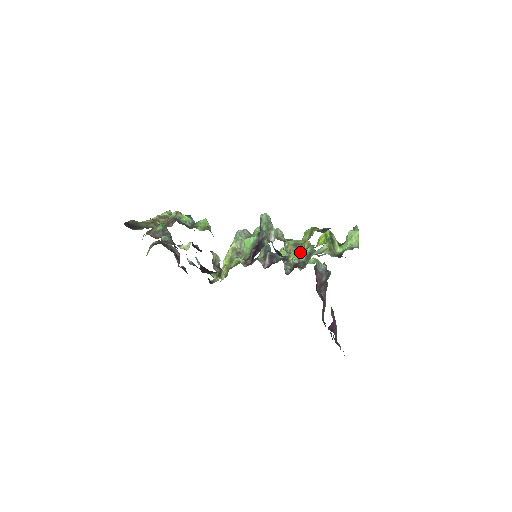
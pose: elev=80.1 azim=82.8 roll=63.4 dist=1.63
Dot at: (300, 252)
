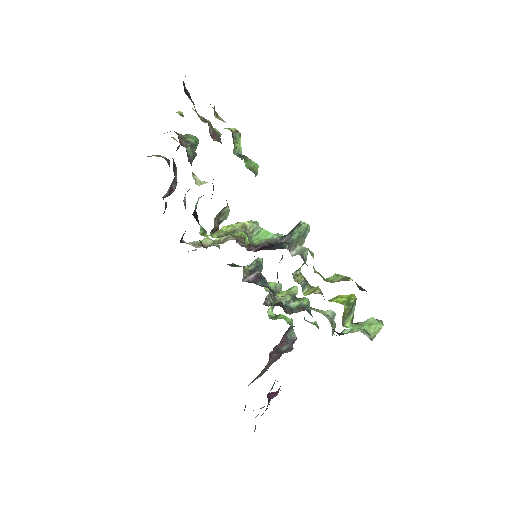
Dot at: (305, 292)
